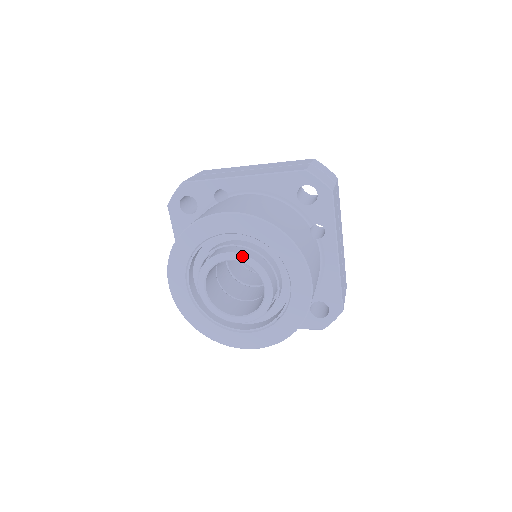
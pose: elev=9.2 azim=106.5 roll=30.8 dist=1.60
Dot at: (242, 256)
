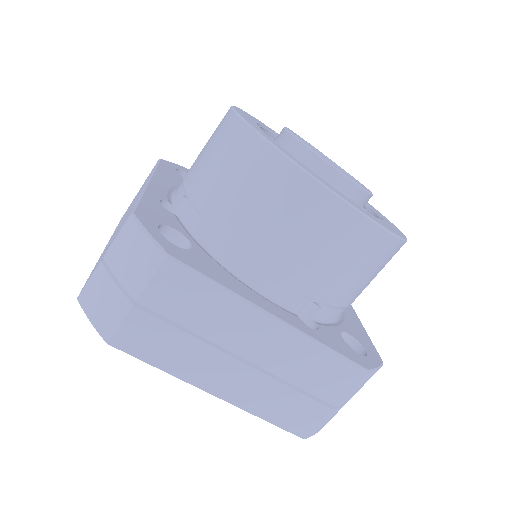
Dot at: (332, 161)
